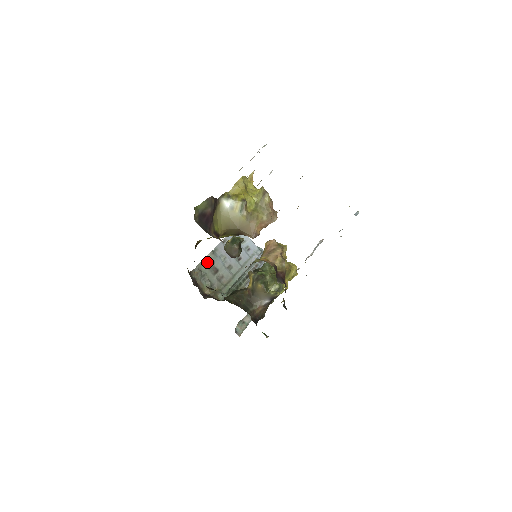
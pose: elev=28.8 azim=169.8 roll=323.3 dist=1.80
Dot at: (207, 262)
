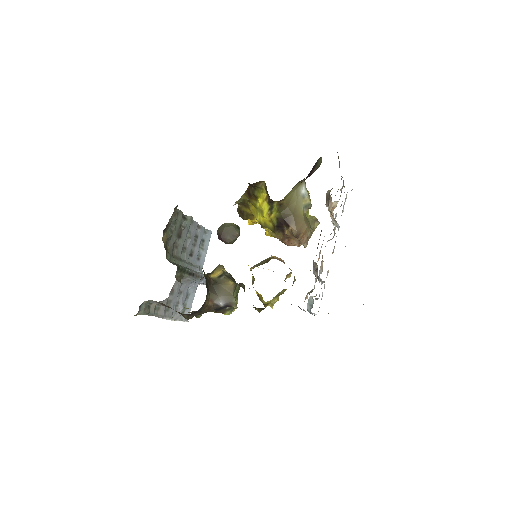
Dot at: (183, 219)
